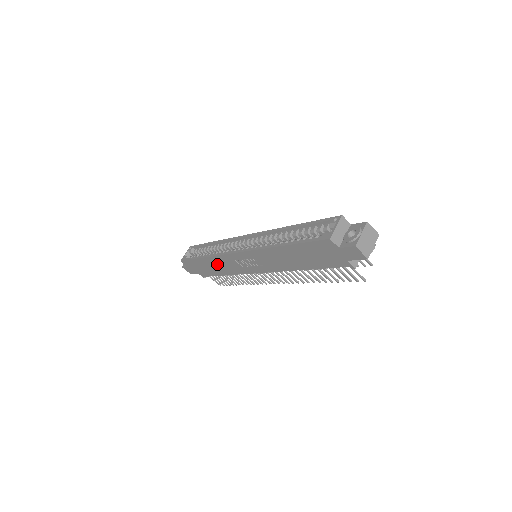
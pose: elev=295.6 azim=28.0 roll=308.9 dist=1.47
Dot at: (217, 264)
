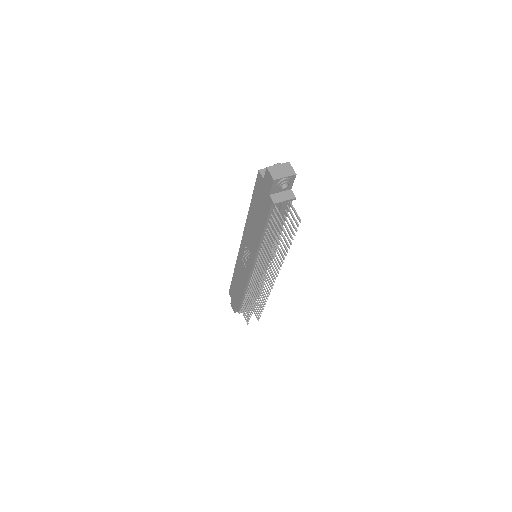
Dot at: (239, 277)
